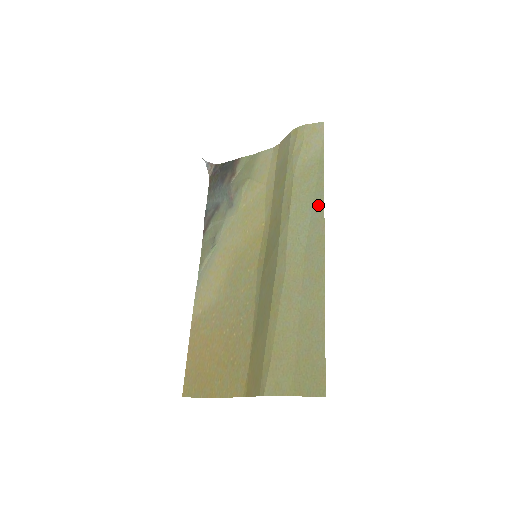
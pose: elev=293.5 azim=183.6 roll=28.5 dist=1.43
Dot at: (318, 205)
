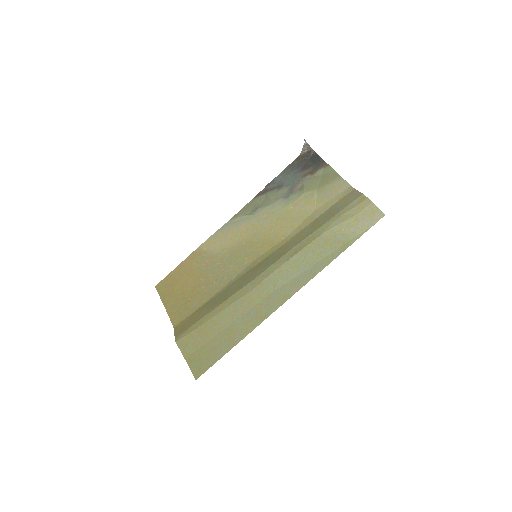
Dot at: (310, 273)
